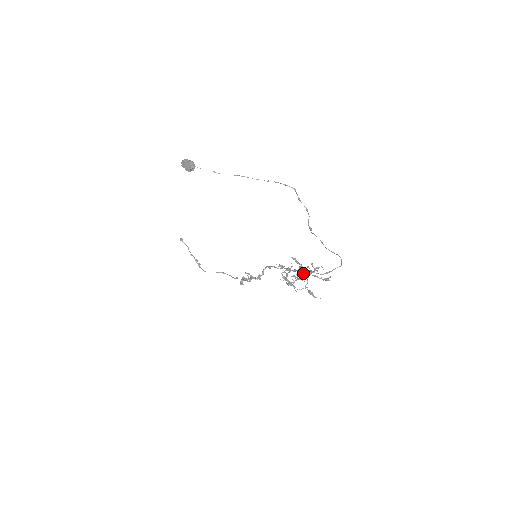
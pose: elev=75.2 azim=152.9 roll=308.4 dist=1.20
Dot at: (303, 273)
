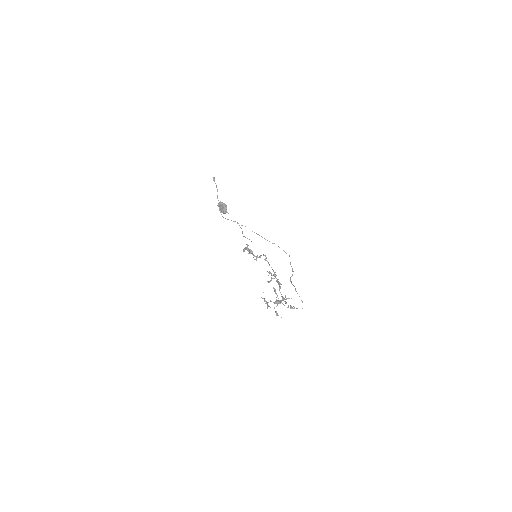
Dot at: (277, 300)
